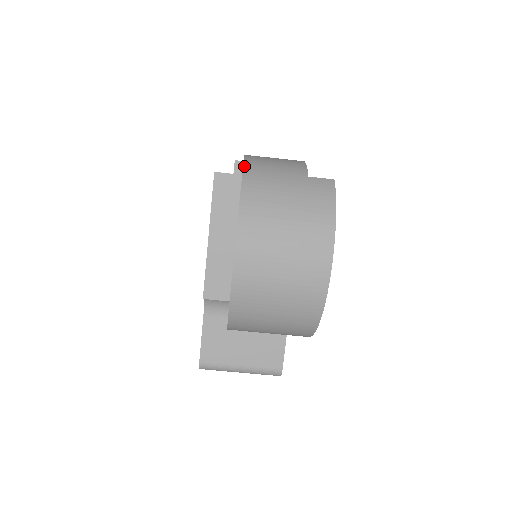
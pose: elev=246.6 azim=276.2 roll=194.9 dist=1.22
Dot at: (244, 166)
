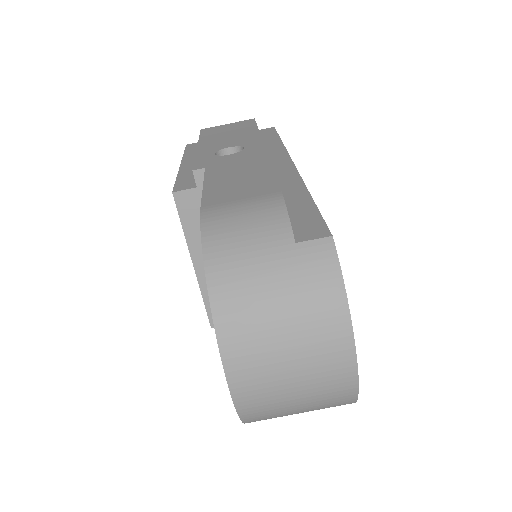
Dot at: (204, 253)
